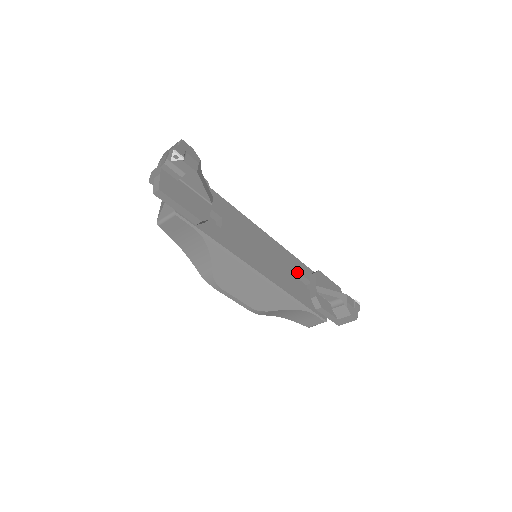
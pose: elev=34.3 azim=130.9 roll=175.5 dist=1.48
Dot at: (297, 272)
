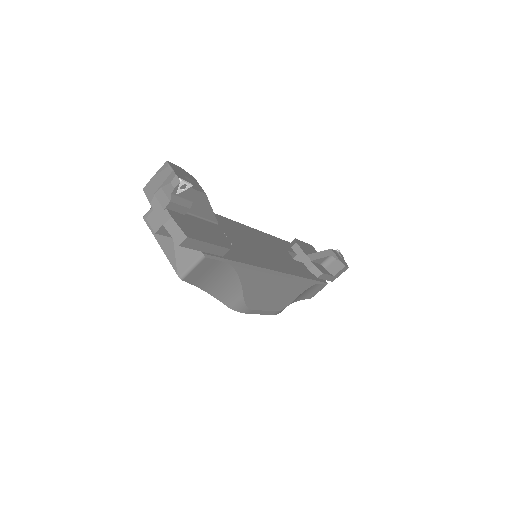
Dot at: (286, 251)
